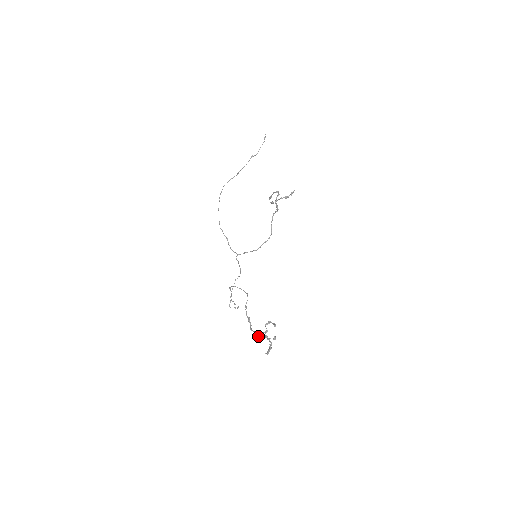
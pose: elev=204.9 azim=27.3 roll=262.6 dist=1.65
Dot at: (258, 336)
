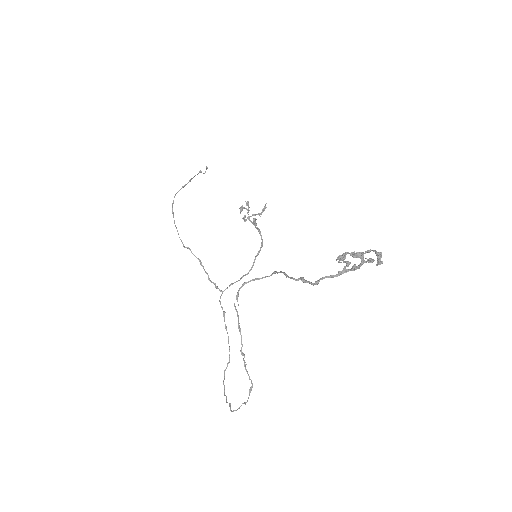
Dot at: (342, 254)
